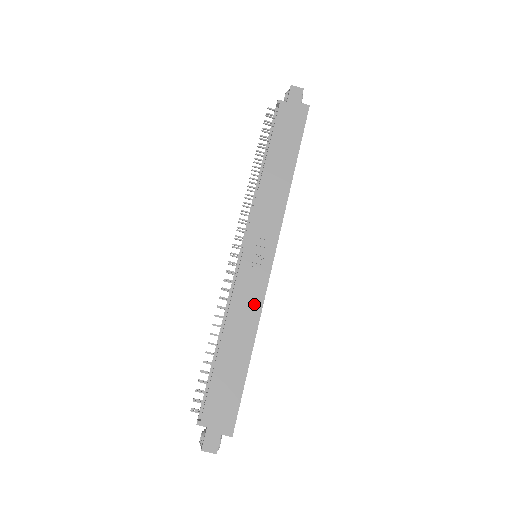
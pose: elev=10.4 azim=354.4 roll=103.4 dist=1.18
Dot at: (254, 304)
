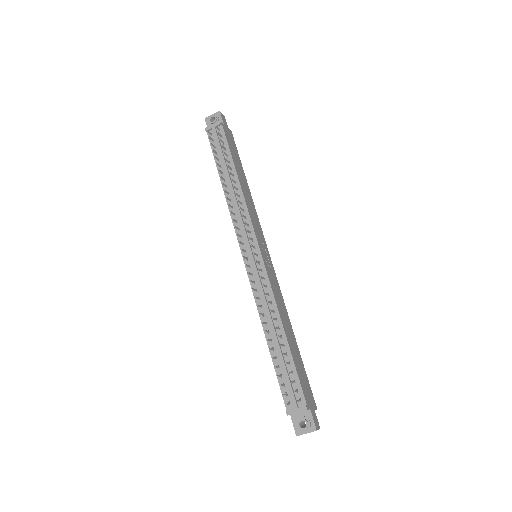
Dot at: (280, 295)
